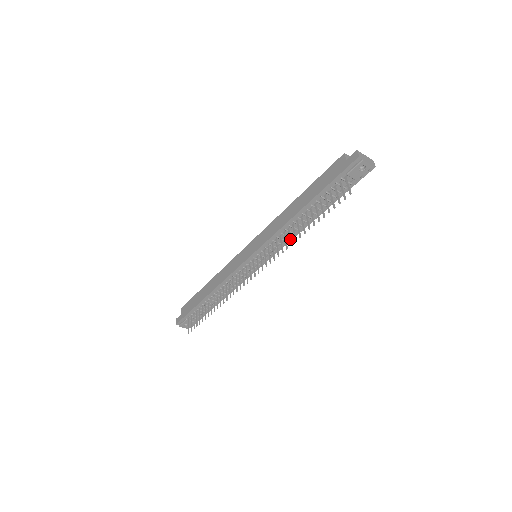
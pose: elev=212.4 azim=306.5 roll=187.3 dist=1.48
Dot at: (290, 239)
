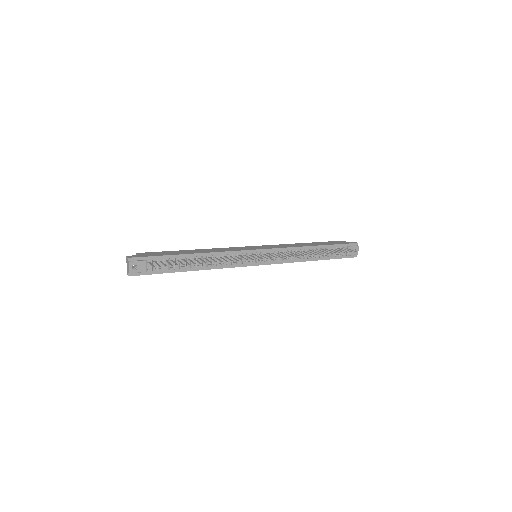
Dot at: (305, 254)
